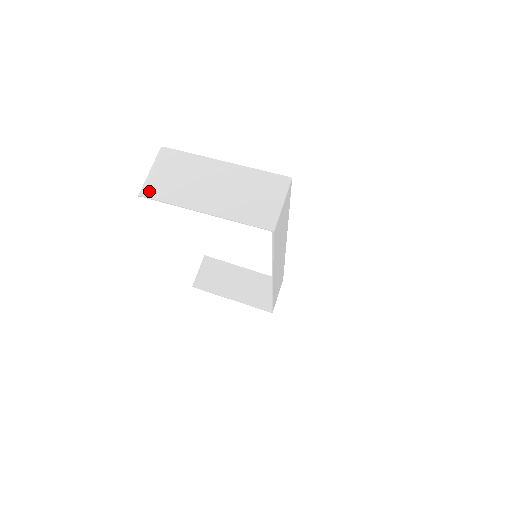
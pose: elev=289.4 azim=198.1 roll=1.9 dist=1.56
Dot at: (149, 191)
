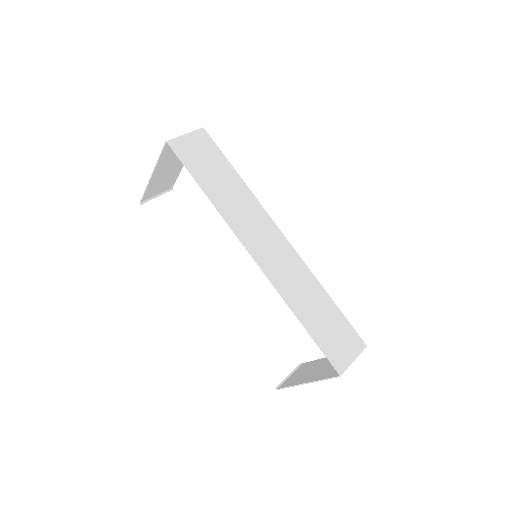
Dot at: (145, 197)
